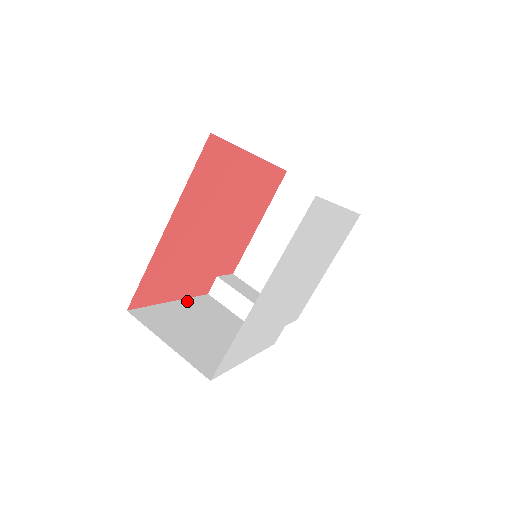
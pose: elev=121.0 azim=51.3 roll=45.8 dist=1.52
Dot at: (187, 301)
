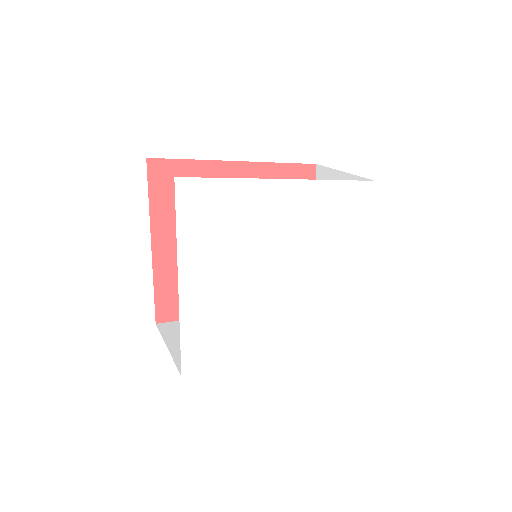
Dot at: occluded
